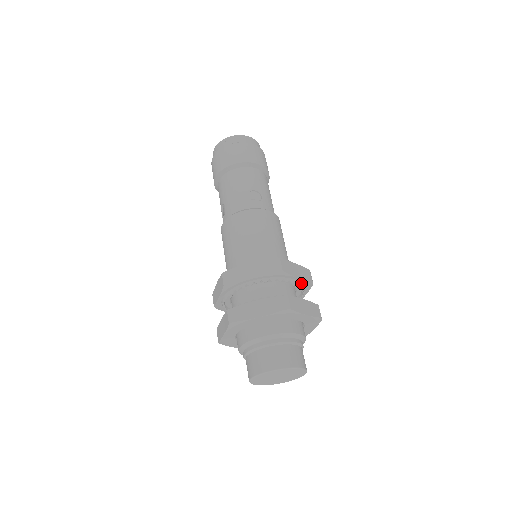
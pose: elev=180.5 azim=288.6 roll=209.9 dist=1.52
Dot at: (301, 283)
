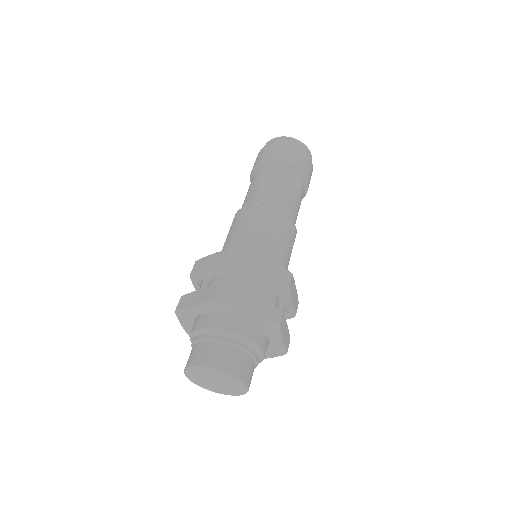
Dot at: (288, 309)
